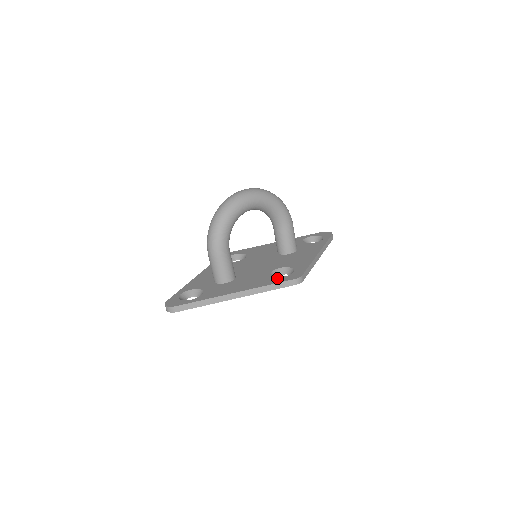
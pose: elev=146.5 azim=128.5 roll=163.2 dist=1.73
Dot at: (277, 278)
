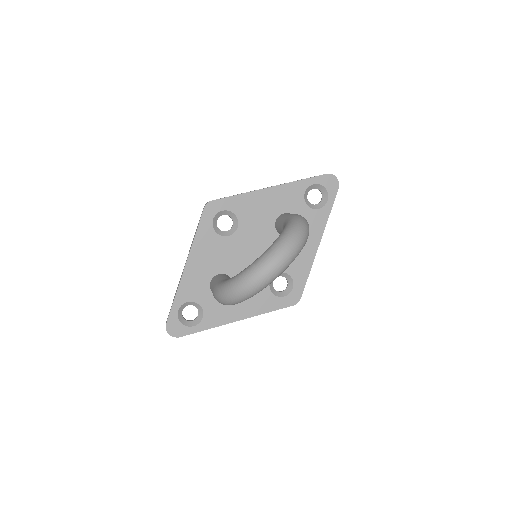
Dot at: (277, 299)
